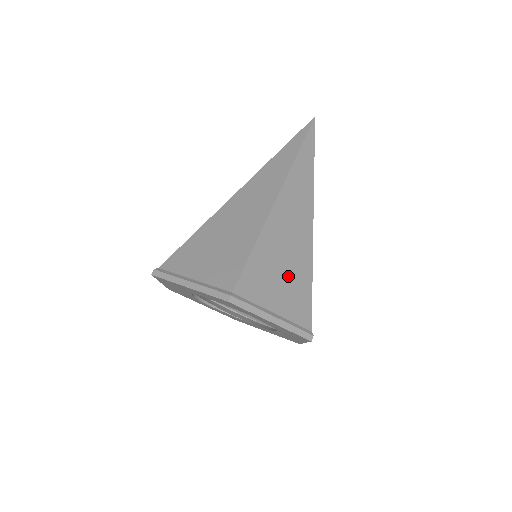
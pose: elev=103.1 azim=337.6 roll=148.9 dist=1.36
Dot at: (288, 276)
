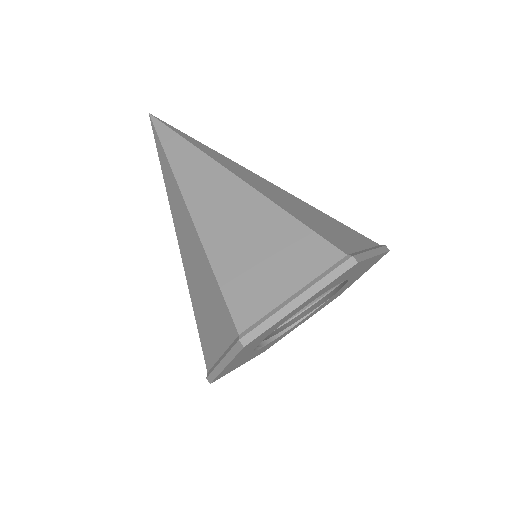
Dot at: (269, 249)
